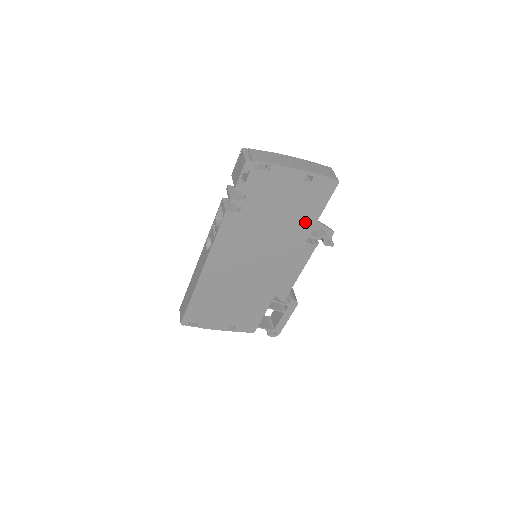
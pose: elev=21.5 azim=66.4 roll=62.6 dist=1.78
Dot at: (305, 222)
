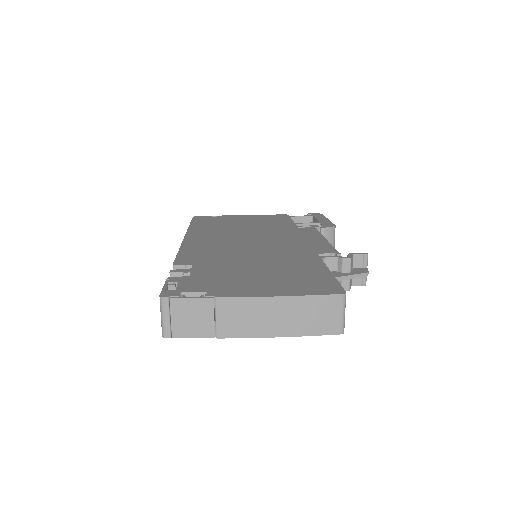
Dot at: occluded
